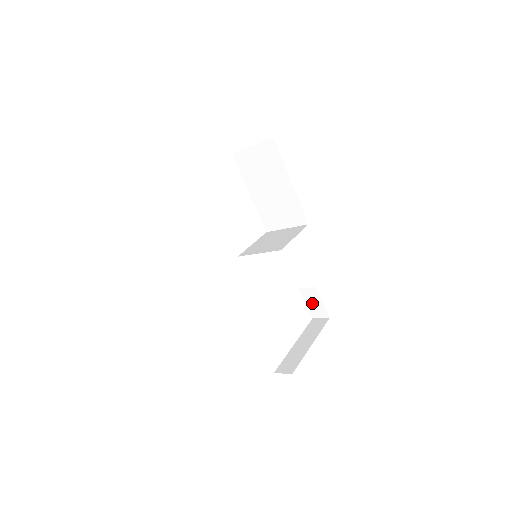
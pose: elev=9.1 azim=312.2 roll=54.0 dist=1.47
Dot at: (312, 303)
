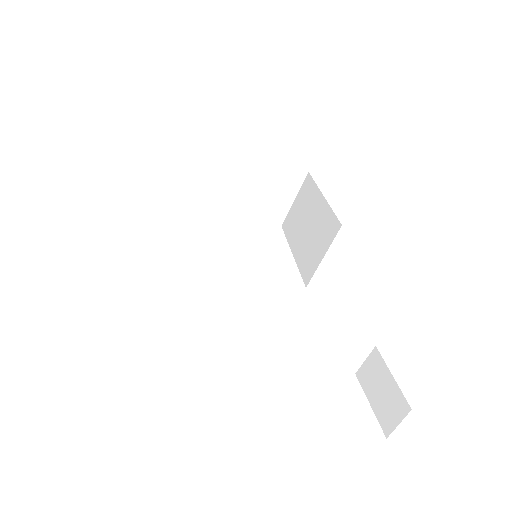
Dot at: (378, 393)
